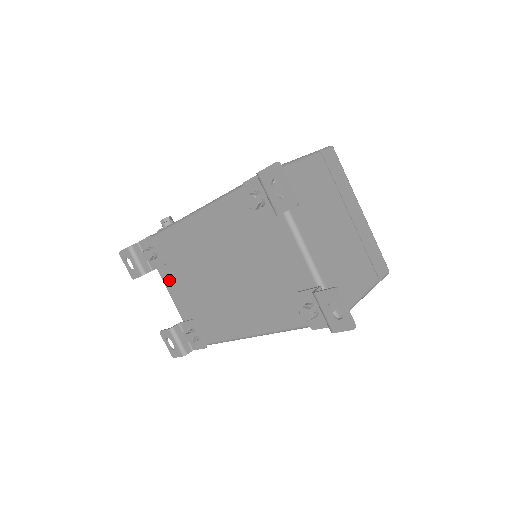
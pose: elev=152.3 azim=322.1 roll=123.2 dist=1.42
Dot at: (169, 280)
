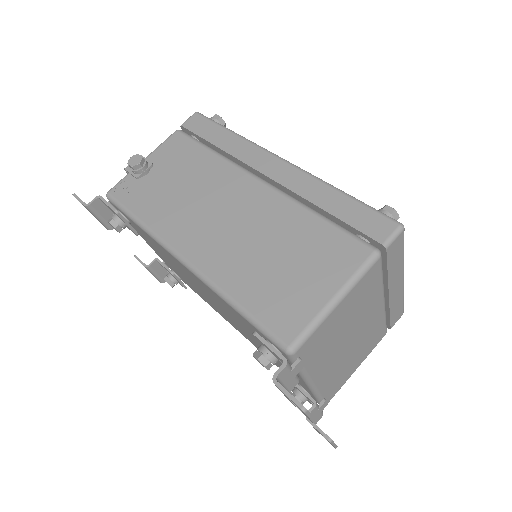
Dot at: (144, 238)
